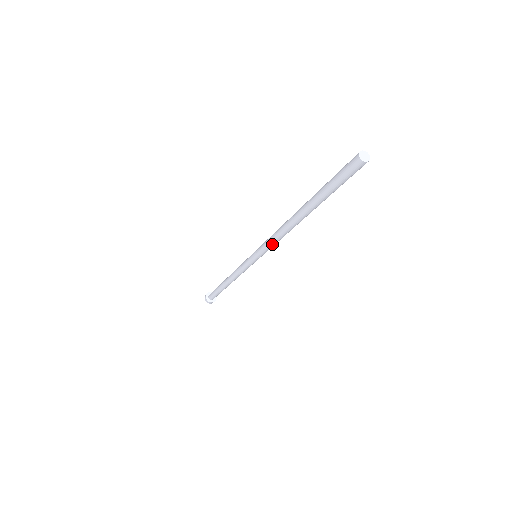
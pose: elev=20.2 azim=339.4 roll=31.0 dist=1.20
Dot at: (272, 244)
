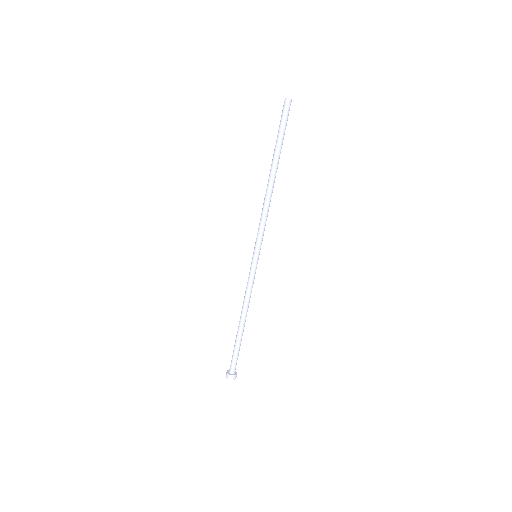
Dot at: (260, 223)
